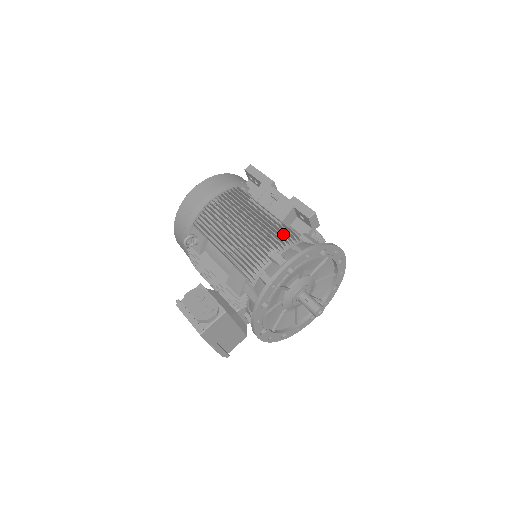
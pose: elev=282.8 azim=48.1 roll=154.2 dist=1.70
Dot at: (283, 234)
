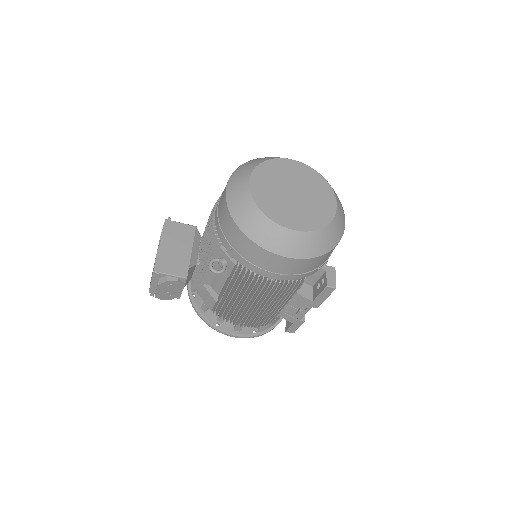
Dot at: occluded
